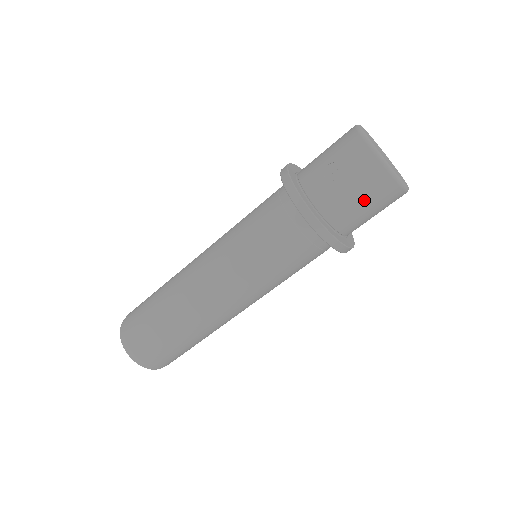
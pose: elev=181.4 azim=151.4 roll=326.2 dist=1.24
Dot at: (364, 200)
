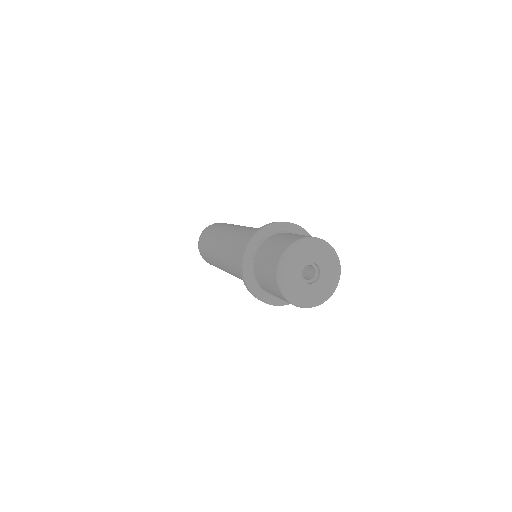
Dot at: (272, 291)
